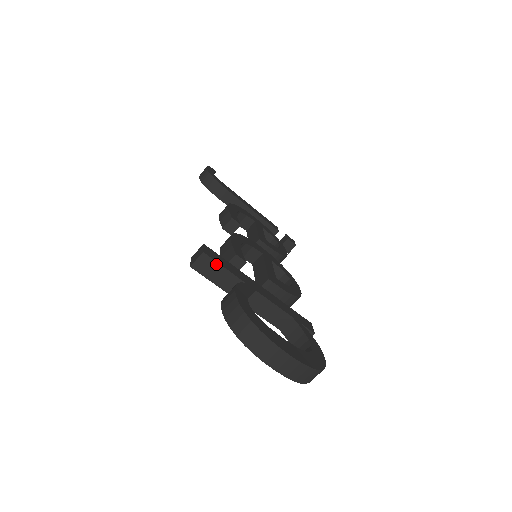
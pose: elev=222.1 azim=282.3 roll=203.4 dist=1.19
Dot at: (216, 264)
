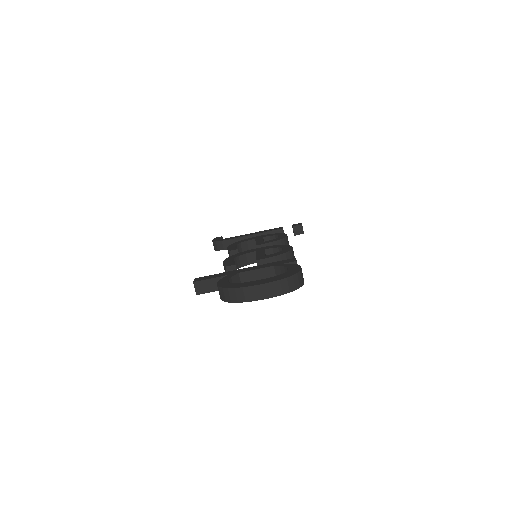
Dot at: (205, 281)
